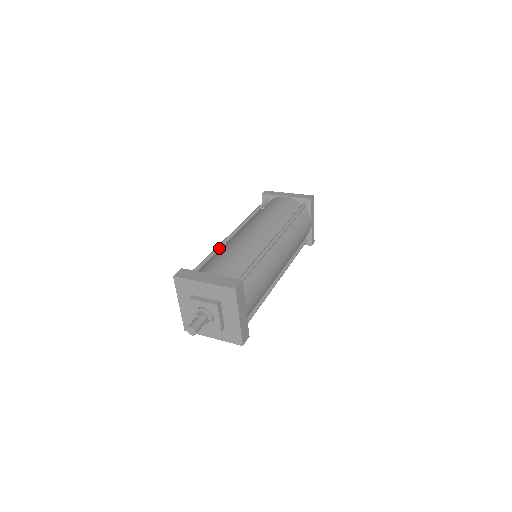
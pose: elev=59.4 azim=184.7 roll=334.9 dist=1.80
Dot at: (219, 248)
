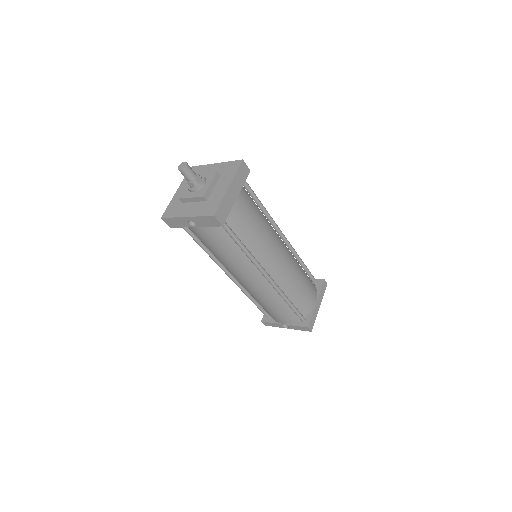
Dot at: occluded
